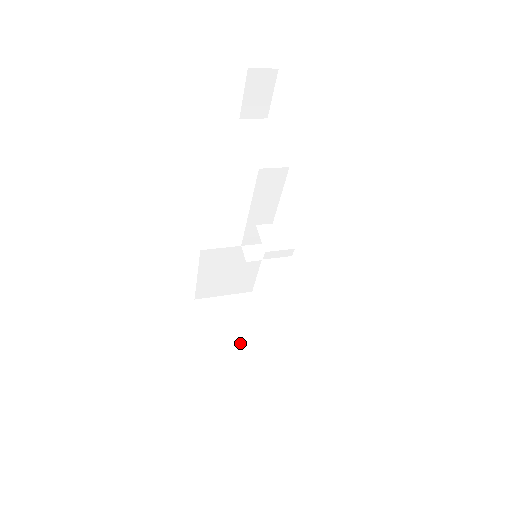
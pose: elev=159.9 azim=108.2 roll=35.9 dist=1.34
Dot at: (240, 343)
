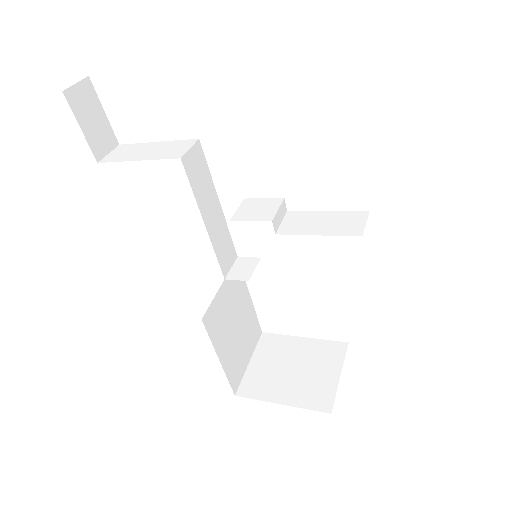
Dot at: (320, 369)
